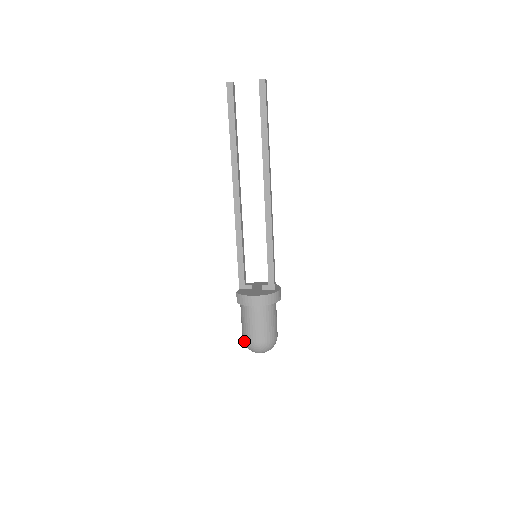
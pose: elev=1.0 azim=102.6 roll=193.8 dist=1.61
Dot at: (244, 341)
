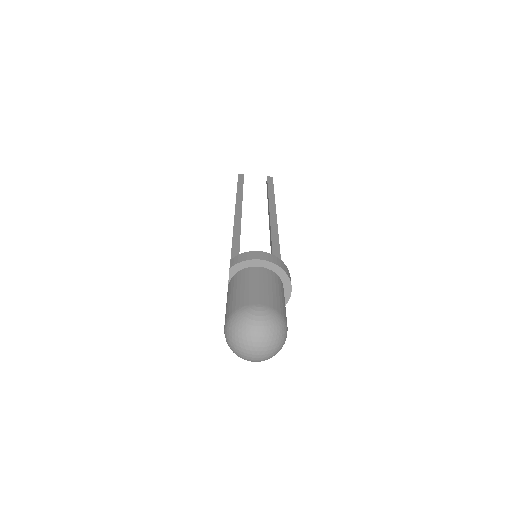
Dot at: (232, 314)
